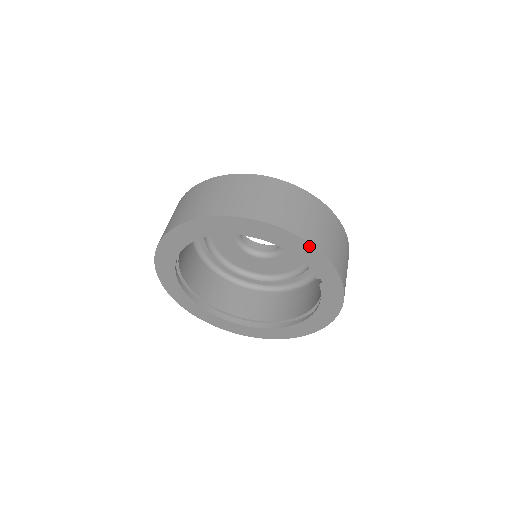
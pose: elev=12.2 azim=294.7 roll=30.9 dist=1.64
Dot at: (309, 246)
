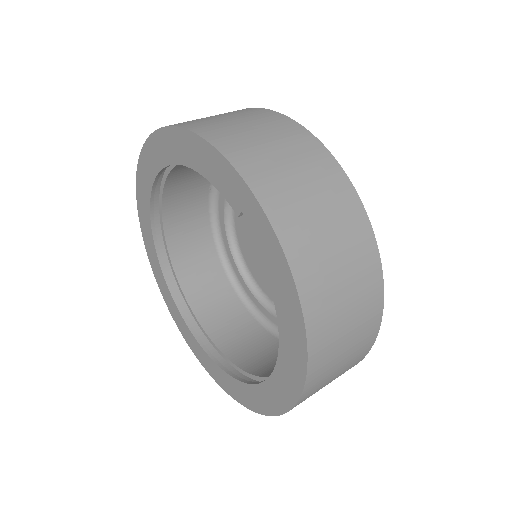
Dot at: (200, 142)
